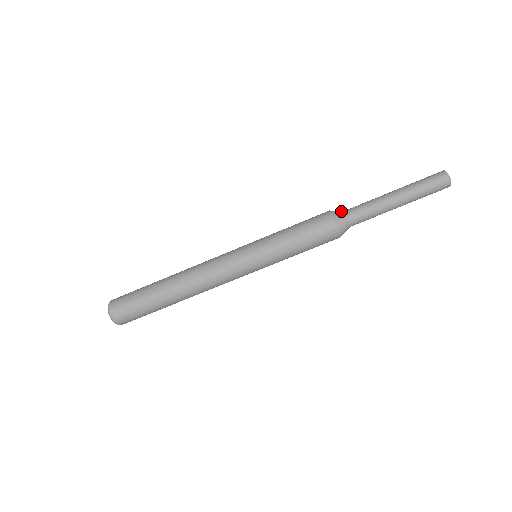
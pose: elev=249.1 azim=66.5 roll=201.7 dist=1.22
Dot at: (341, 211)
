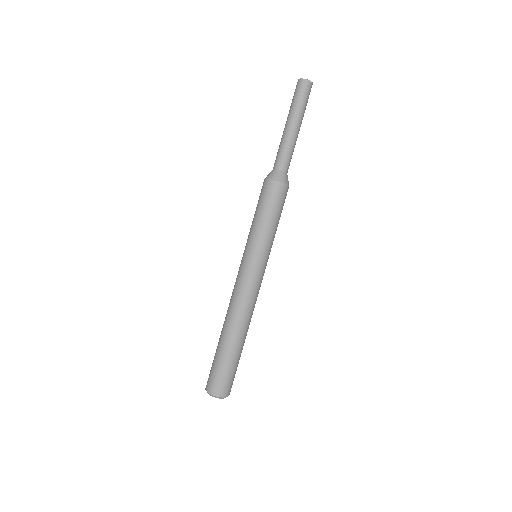
Dot at: (271, 171)
